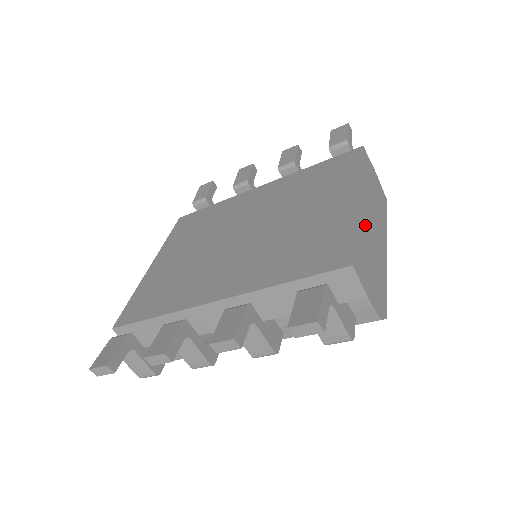
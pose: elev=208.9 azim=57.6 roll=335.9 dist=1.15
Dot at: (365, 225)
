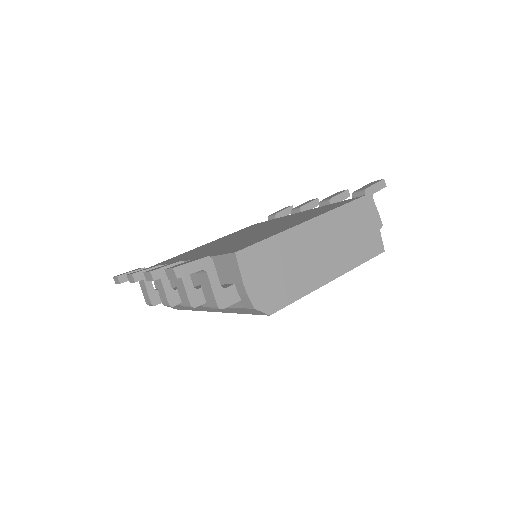
Dot at: (297, 243)
